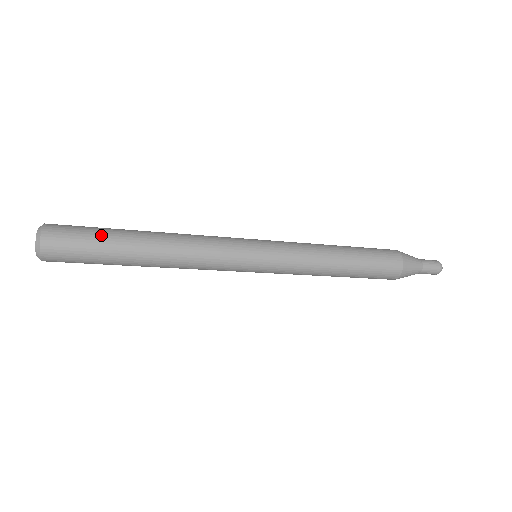
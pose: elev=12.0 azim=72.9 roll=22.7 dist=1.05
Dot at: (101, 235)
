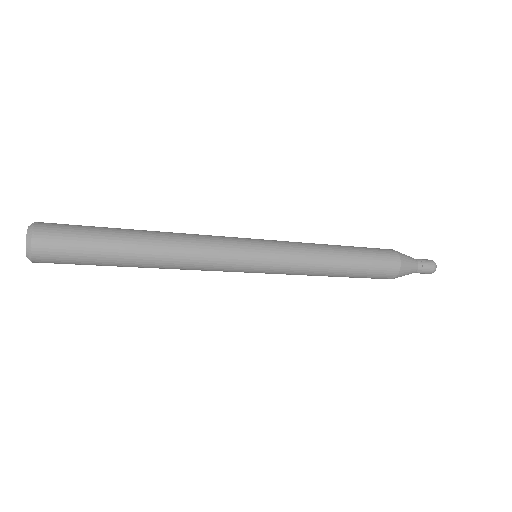
Dot at: (96, 251)
